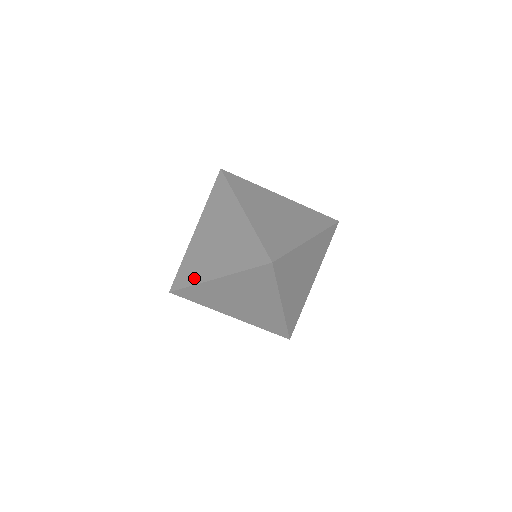
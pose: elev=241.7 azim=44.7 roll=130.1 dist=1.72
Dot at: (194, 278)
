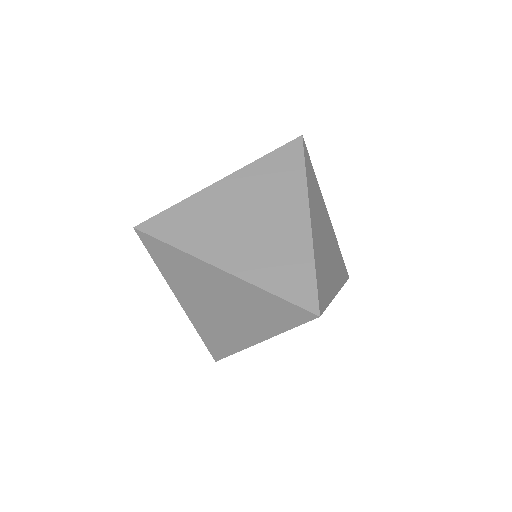
Dot at: (187, 241)
